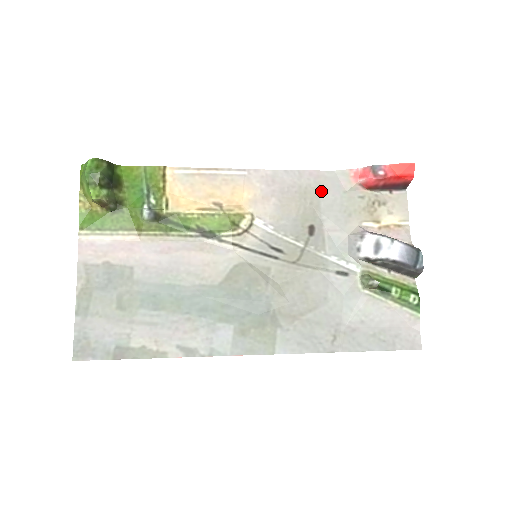
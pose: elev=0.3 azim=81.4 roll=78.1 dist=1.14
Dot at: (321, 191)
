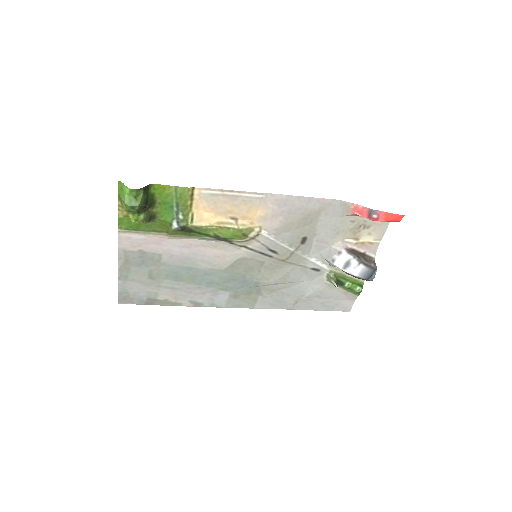
Dot at: (322, 214)
